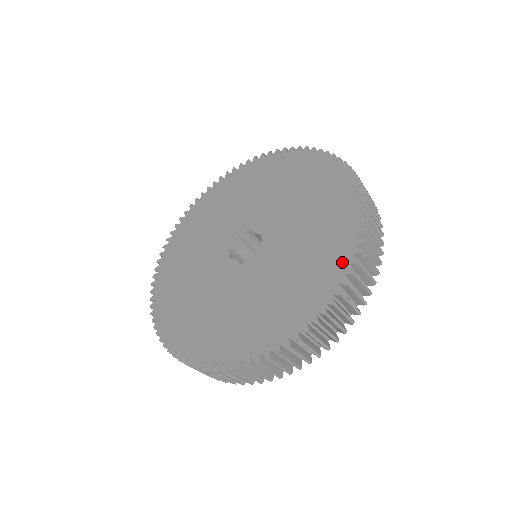
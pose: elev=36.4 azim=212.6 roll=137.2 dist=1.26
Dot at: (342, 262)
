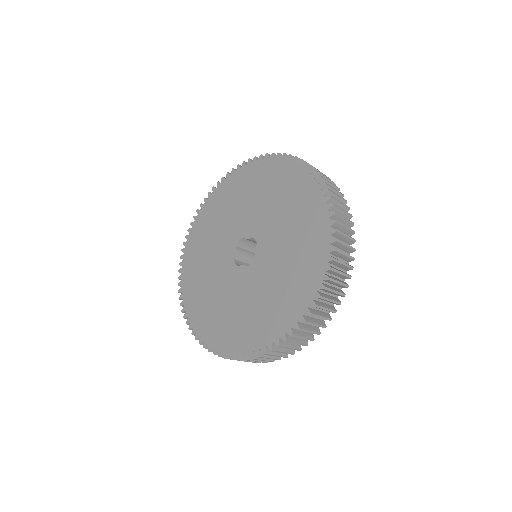
Dot at: (324, 227)
